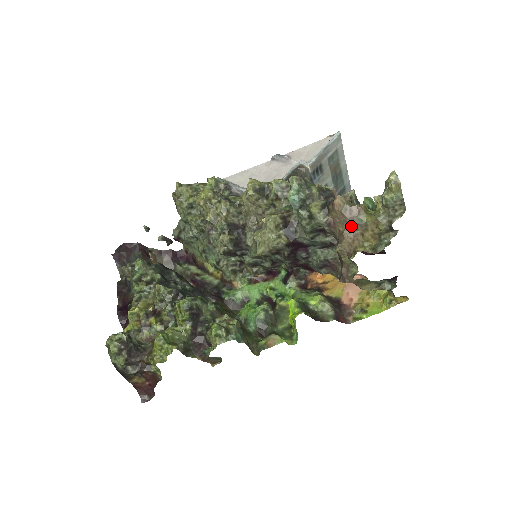
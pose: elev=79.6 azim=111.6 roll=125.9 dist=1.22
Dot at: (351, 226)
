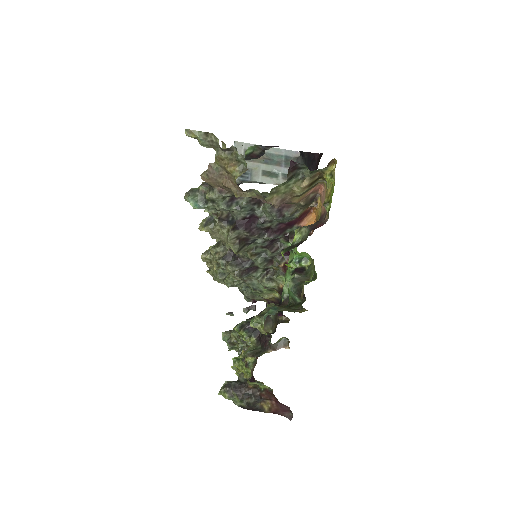
Dot at: (220, 178)
